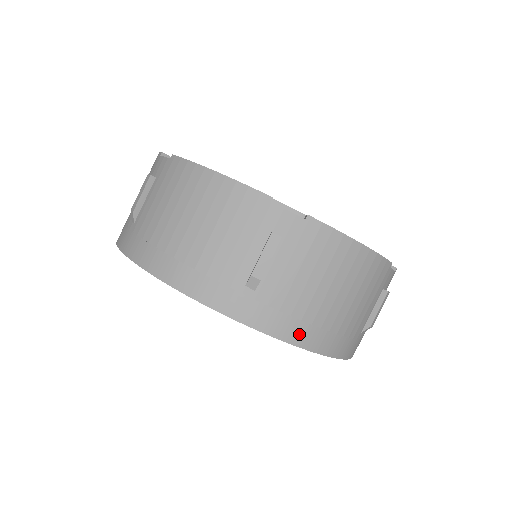
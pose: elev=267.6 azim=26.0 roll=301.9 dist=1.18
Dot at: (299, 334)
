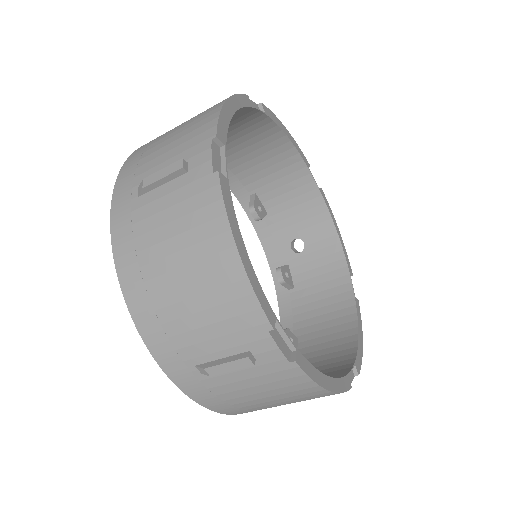
Dot at: occluded
